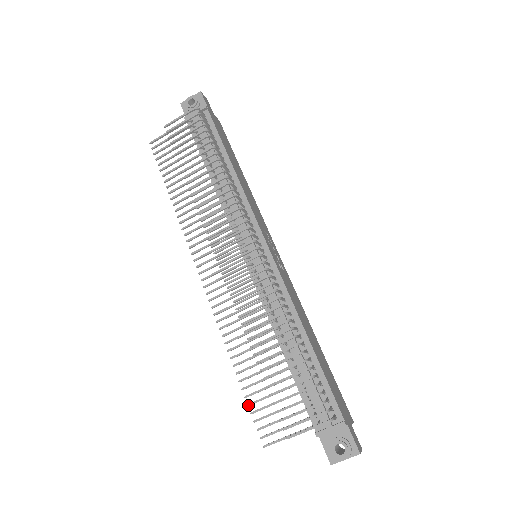
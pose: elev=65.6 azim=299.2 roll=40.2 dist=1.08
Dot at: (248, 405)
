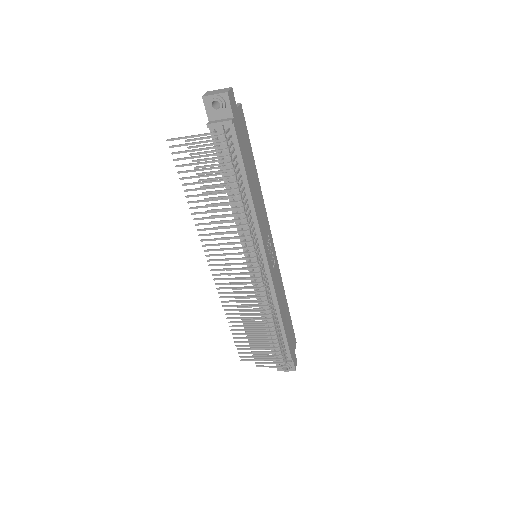
Dot at: (235, 342)
